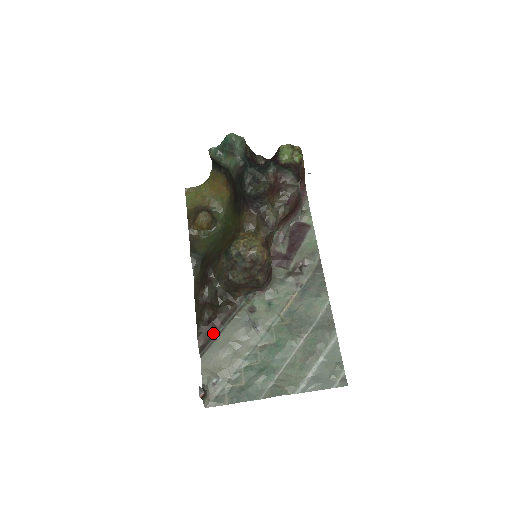
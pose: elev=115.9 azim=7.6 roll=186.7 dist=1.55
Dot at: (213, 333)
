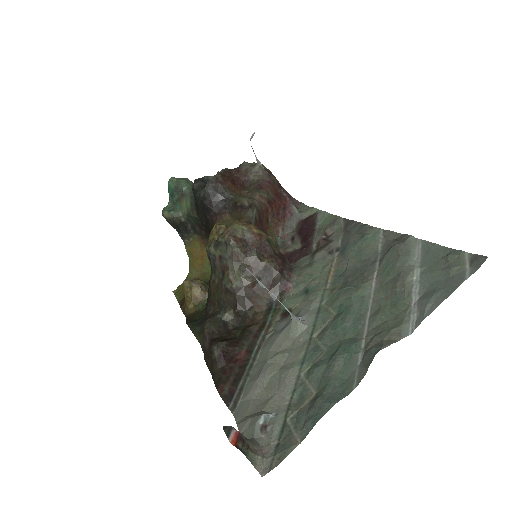
Dot at: (239, 370)
